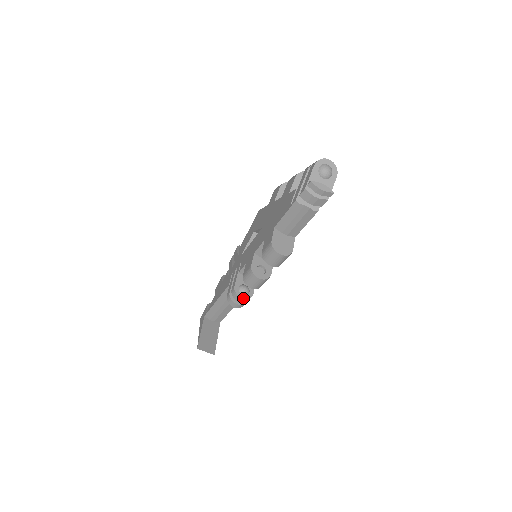
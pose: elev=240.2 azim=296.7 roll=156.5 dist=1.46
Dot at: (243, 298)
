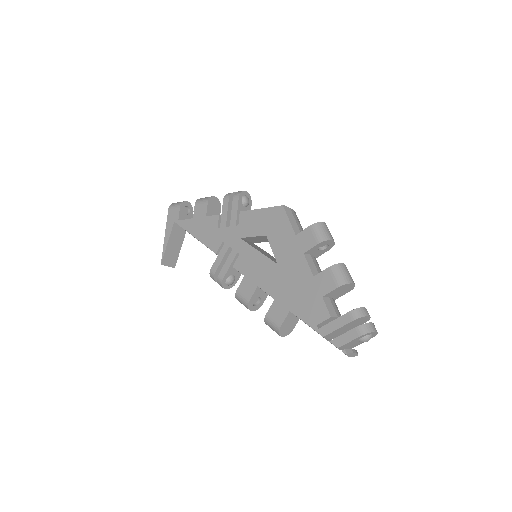
Dot at: occluded
